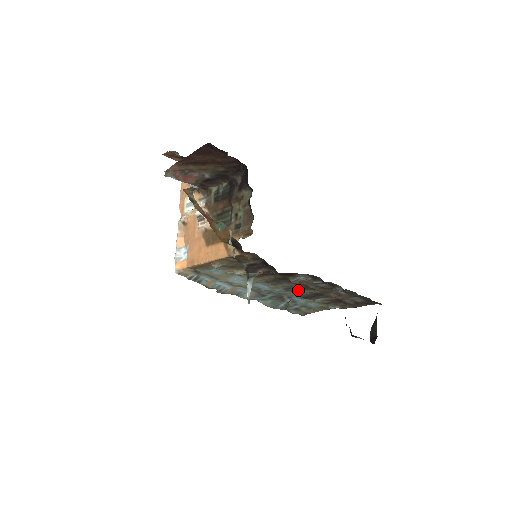
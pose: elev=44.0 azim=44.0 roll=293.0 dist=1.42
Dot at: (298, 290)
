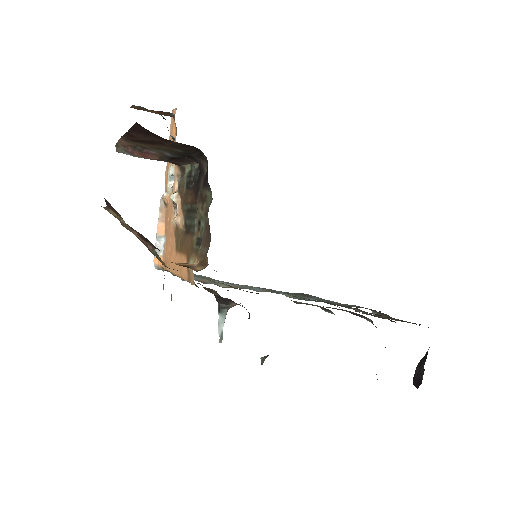
Dot at: occluded
